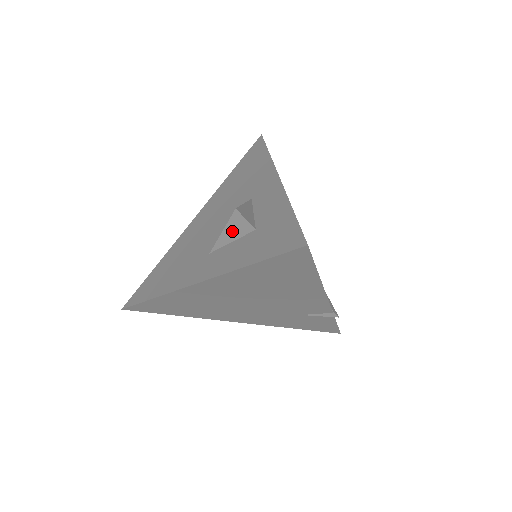
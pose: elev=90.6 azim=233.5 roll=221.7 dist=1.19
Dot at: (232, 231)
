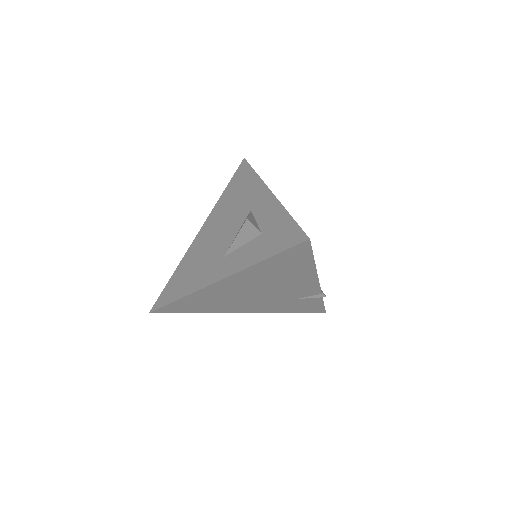
Dot at: (243, 237)
